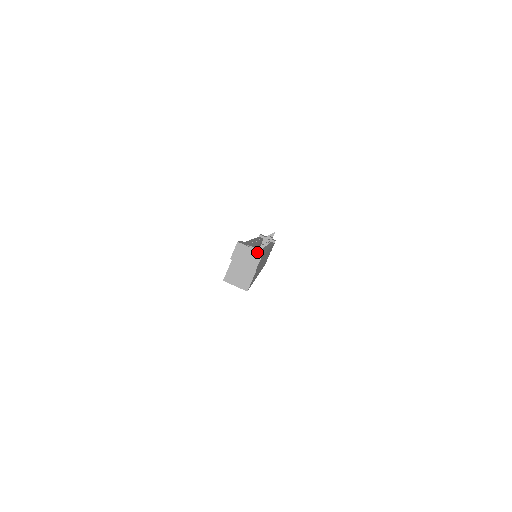
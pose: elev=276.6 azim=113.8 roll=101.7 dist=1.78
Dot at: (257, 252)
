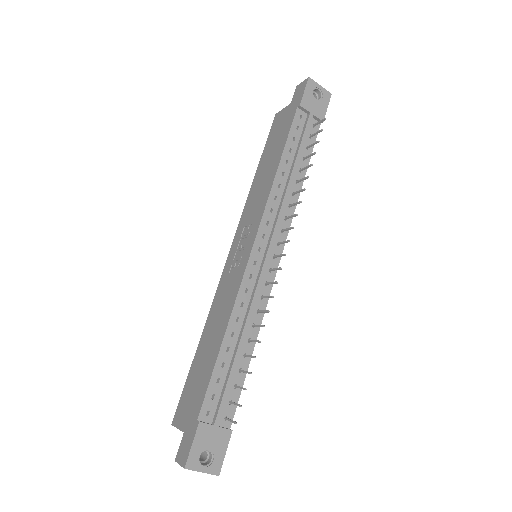
Dot at: (211, 474)
